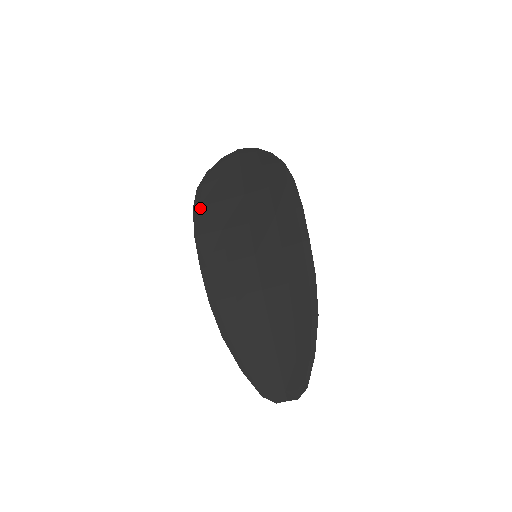
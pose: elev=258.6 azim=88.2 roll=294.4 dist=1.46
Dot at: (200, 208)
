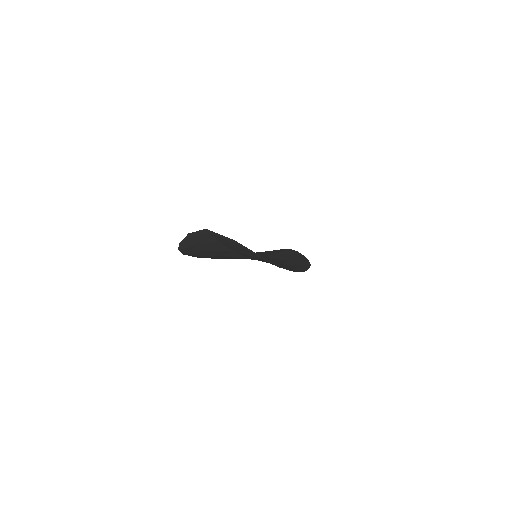
Dot at: occluded
